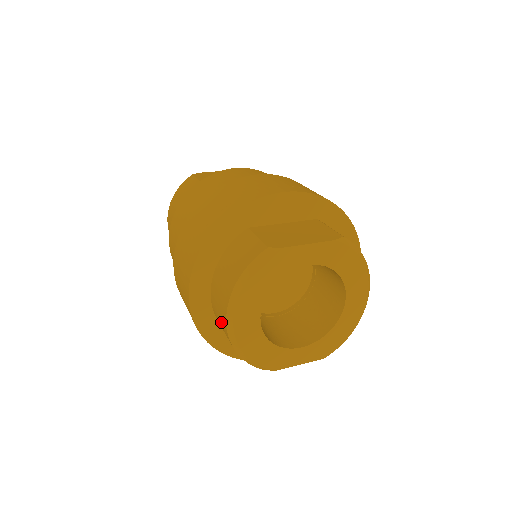
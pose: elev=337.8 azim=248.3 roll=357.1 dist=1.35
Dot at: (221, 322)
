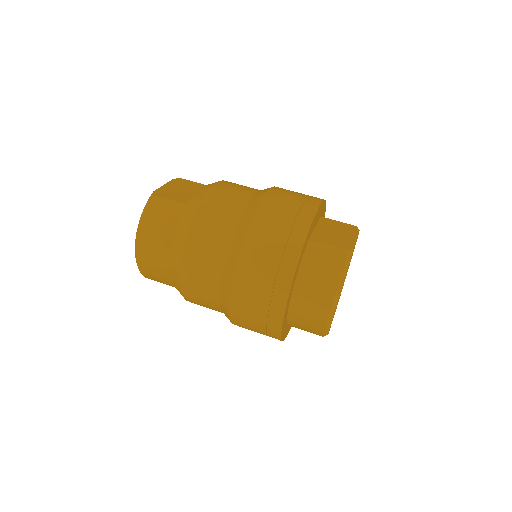
Dot at: (312, 317)
